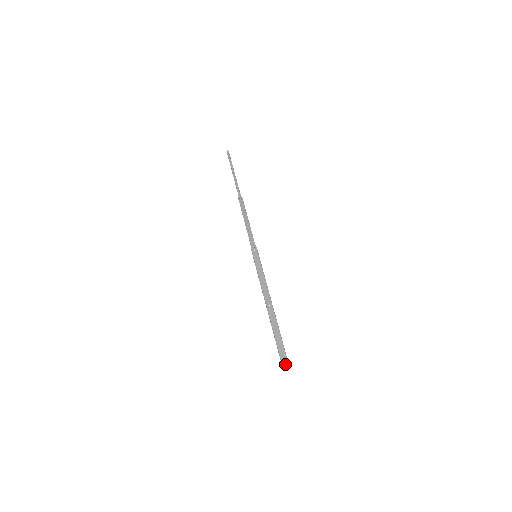
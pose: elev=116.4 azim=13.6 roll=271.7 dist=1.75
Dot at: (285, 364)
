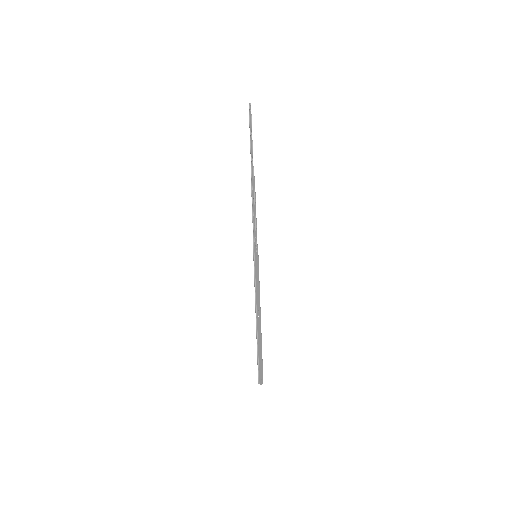
Dot at: (262, 380)
